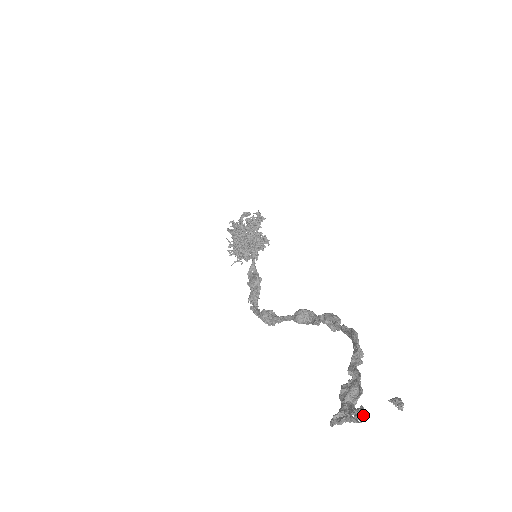
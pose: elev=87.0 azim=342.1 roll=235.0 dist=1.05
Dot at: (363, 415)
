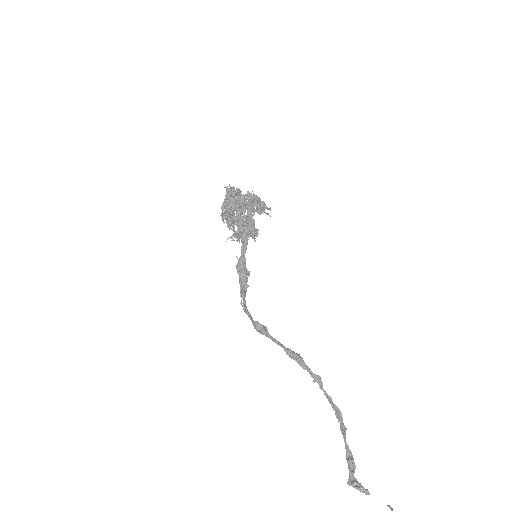
Dot at: occluded
